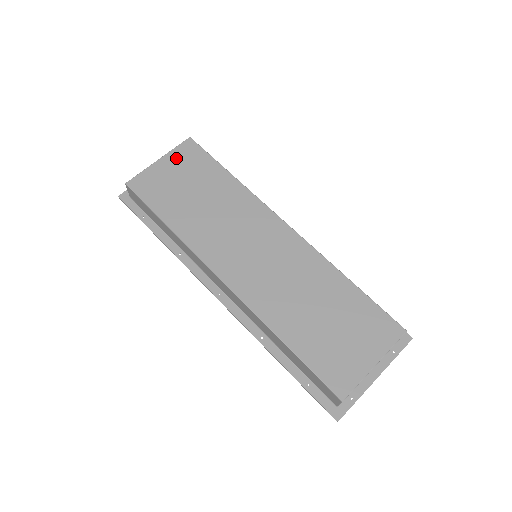
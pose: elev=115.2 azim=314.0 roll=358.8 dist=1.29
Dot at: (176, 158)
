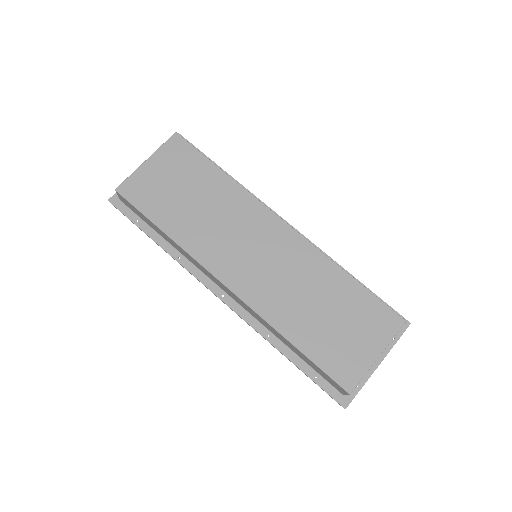
Dot at: (164, 157)
